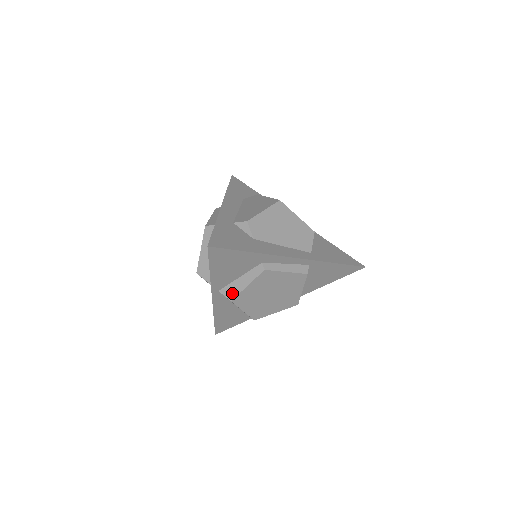
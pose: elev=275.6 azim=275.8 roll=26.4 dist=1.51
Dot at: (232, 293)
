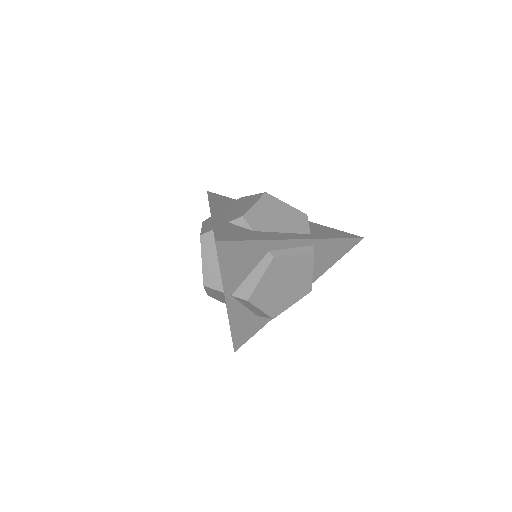
Dot at: (246, 292)
